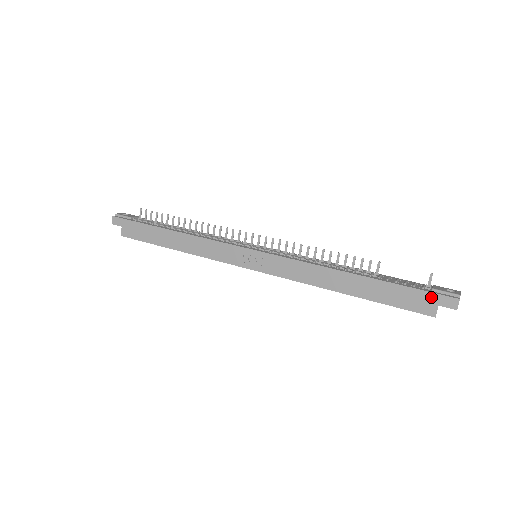
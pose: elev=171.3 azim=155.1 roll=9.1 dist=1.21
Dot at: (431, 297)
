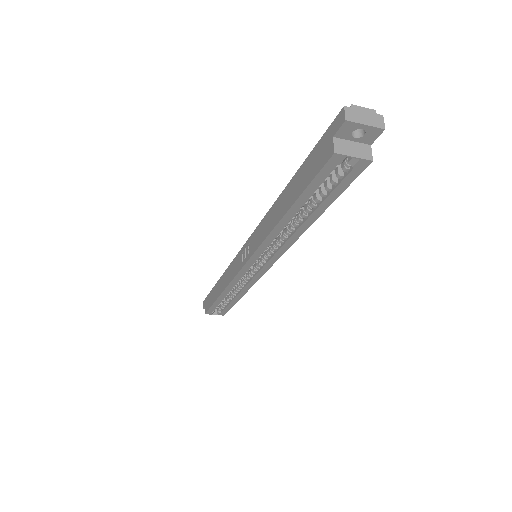
Dot at: (326, 137)
